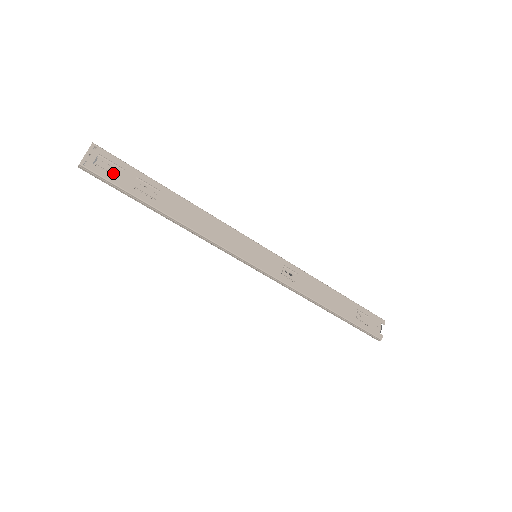
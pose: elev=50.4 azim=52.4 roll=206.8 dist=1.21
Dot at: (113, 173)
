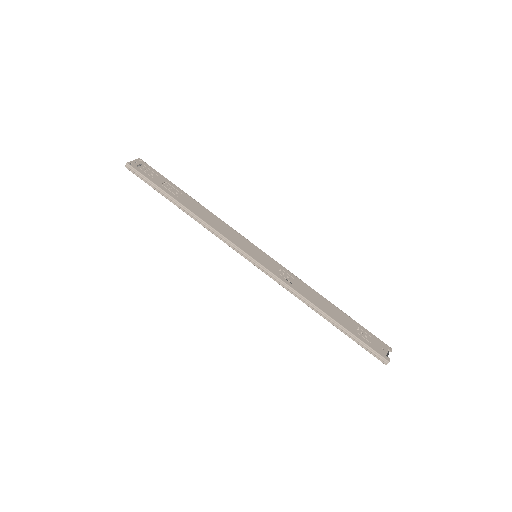
Dot at: (149, 174)
